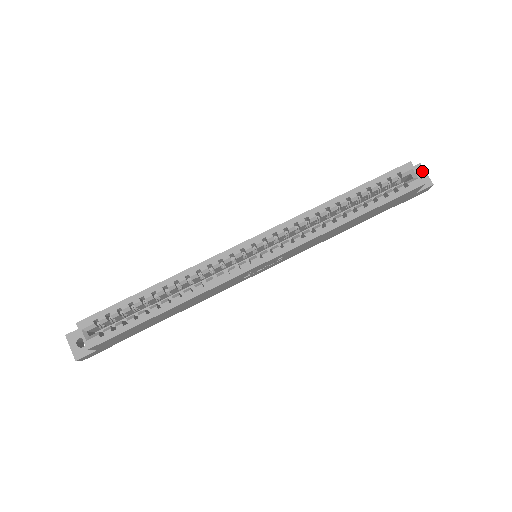
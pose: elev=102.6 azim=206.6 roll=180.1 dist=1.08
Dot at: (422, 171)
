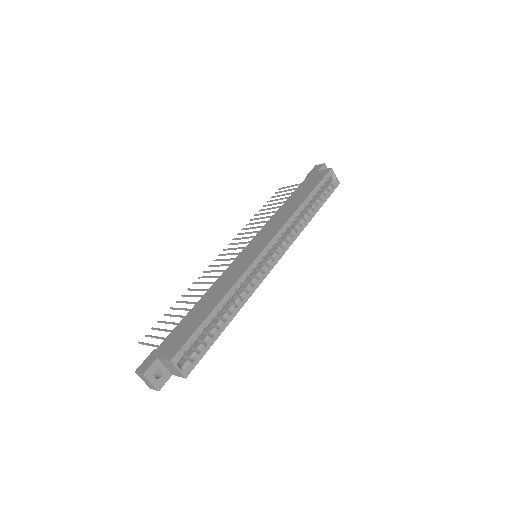
Dot at: occluded
